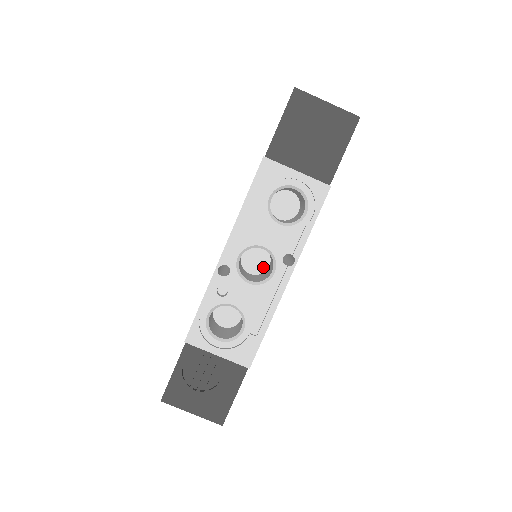
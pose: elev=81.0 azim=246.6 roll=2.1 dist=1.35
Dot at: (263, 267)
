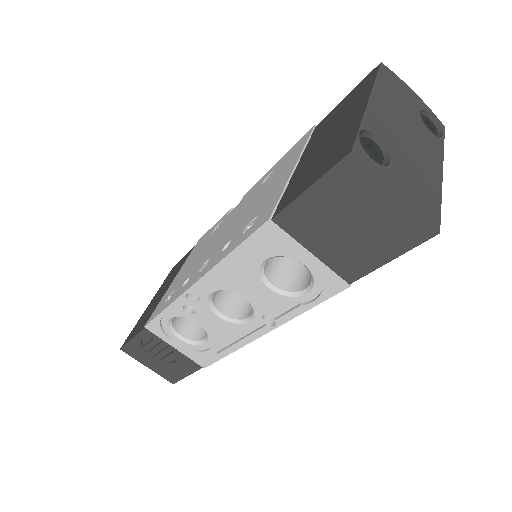
Dot at: occluded
